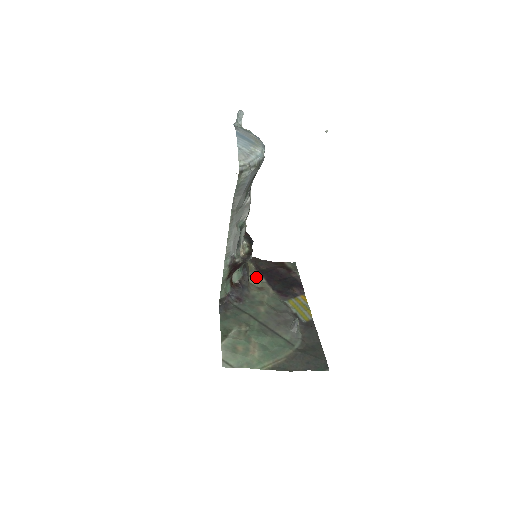
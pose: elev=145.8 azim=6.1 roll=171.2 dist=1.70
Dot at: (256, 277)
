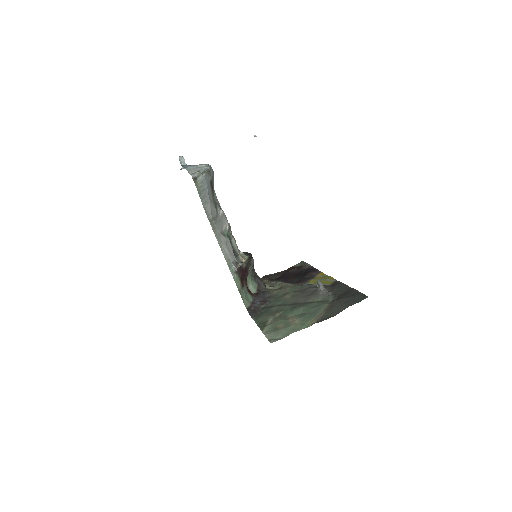
Dot at: (273, 285)
